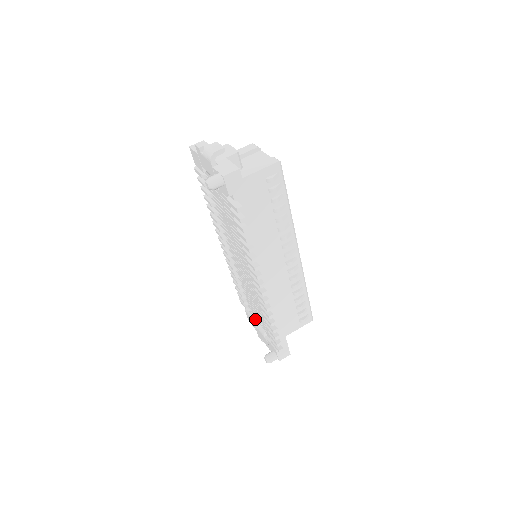
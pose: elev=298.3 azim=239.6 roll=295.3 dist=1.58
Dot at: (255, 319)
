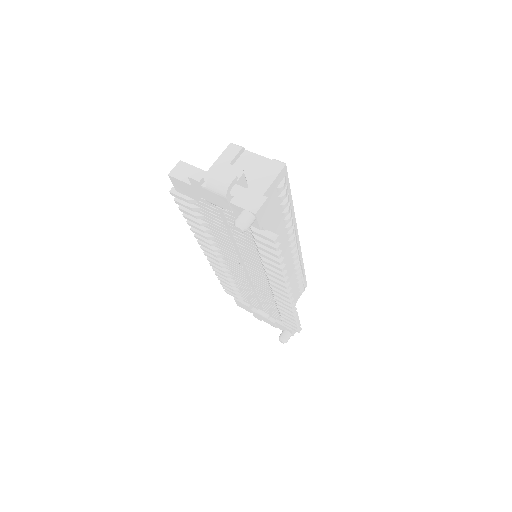
Dot at: (250, 305)
